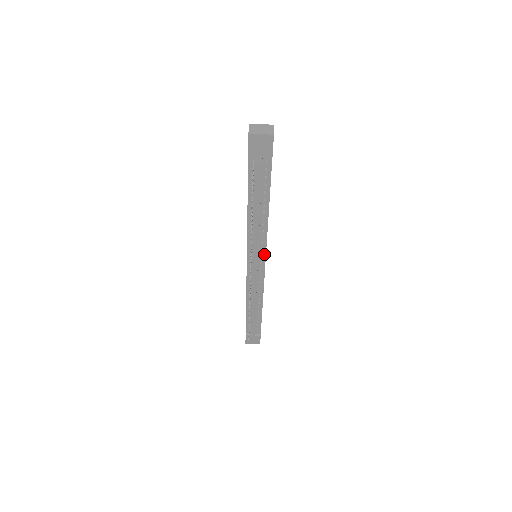
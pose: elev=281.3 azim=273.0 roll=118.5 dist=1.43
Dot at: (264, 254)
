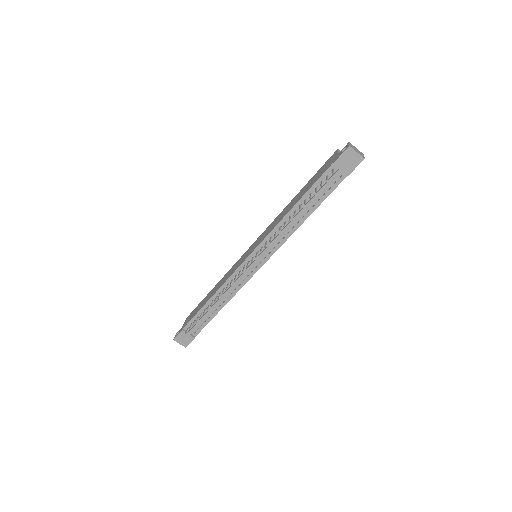
Dot at: (270, 255)
